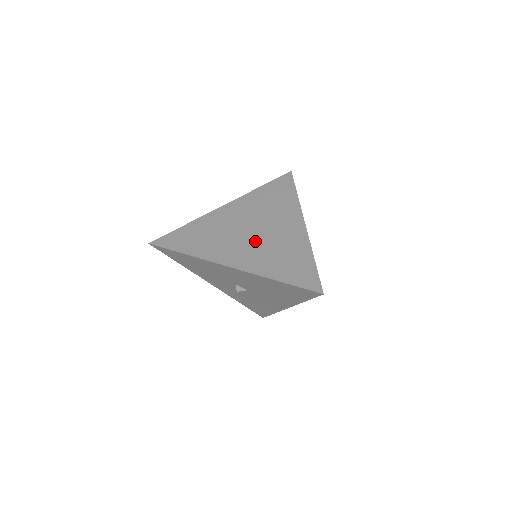
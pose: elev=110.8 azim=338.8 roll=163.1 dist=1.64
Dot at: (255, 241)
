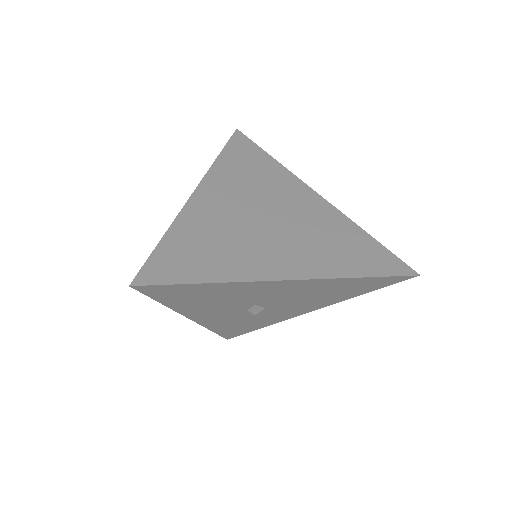
Dot at: (286, 232)
